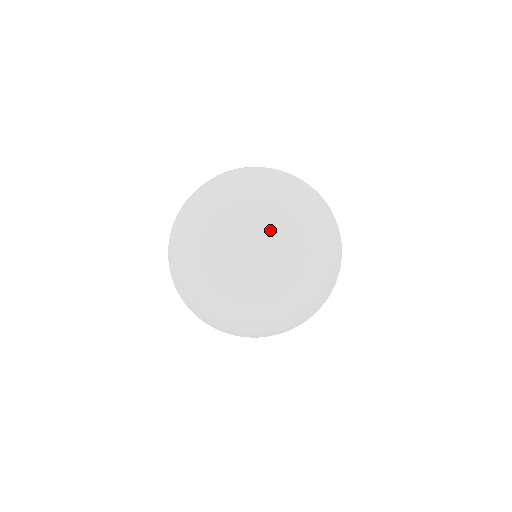
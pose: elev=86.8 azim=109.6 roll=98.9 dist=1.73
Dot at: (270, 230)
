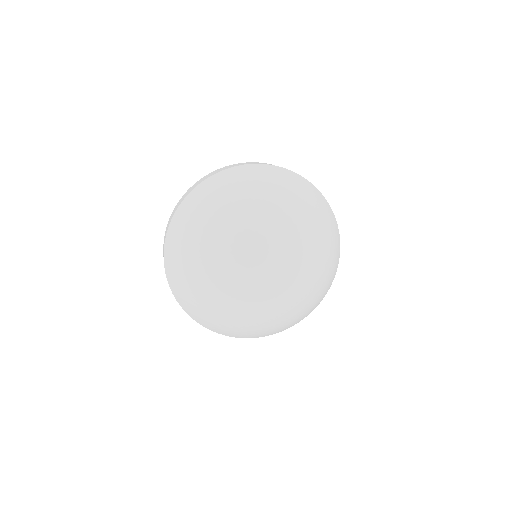
Dot at: (248, 236)
